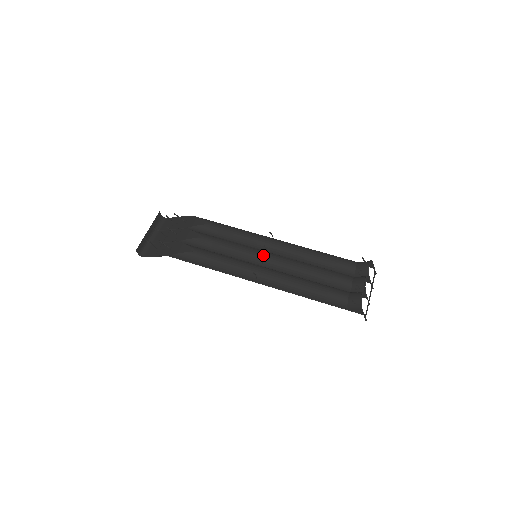
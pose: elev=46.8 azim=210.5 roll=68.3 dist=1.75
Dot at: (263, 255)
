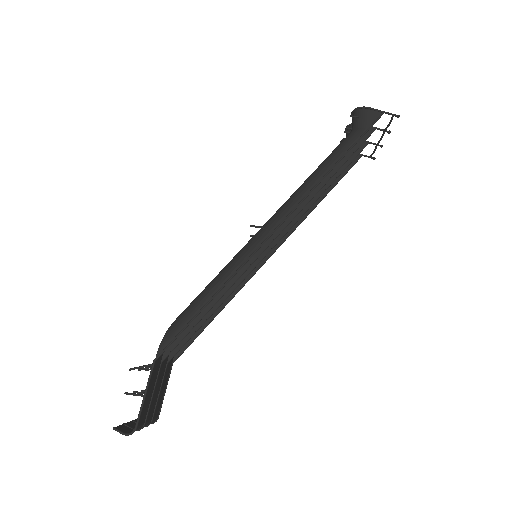
Dot at: occluded
